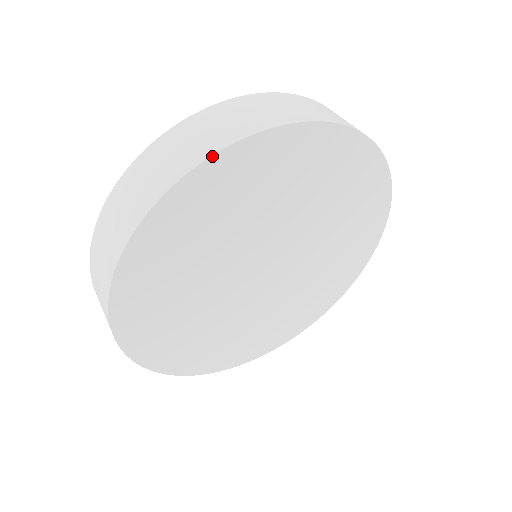
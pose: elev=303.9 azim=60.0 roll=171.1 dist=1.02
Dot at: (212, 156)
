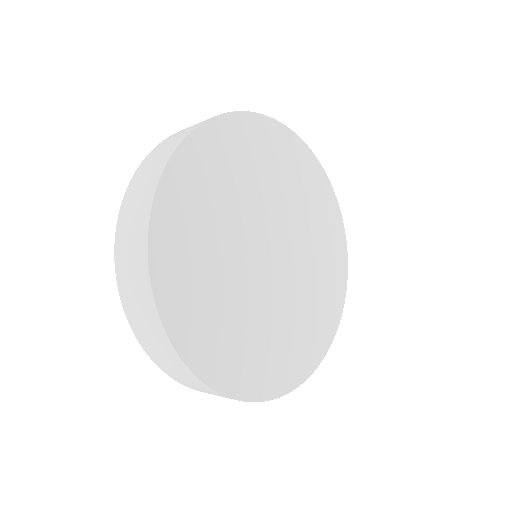
Dot at: (224, 114)
